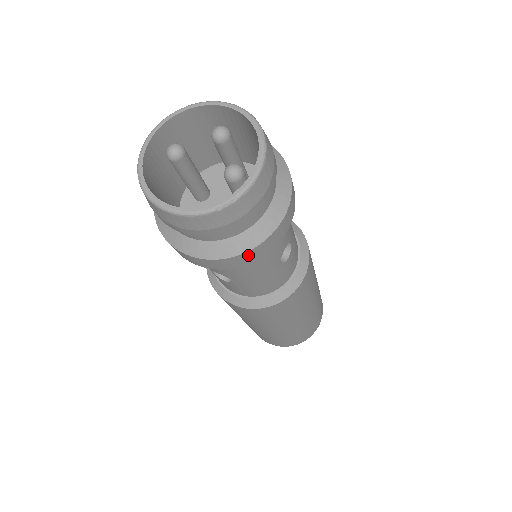
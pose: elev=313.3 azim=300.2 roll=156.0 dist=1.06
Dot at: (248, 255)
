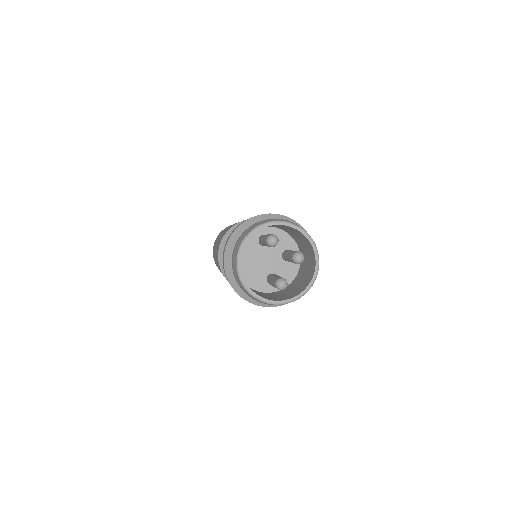
Dot at: (248, 301)
